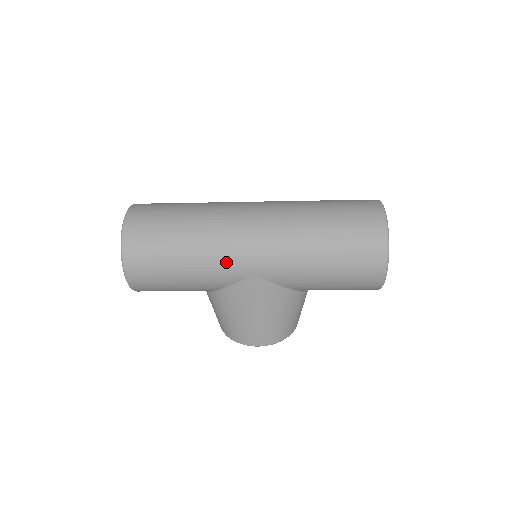
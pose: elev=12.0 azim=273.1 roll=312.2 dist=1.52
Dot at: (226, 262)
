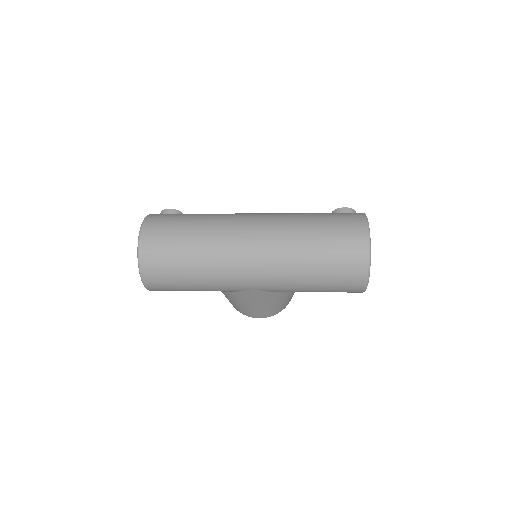
Dot at: (230, 282)
